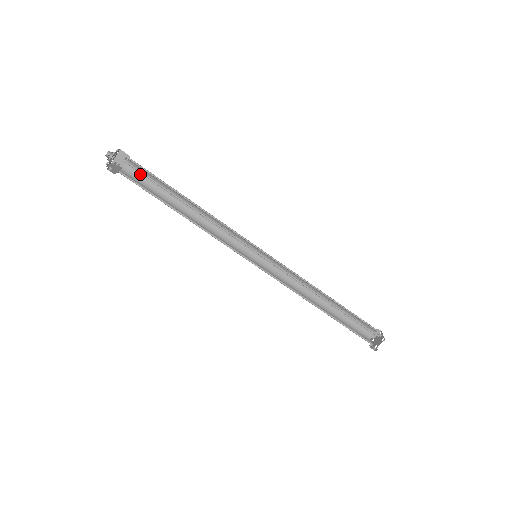
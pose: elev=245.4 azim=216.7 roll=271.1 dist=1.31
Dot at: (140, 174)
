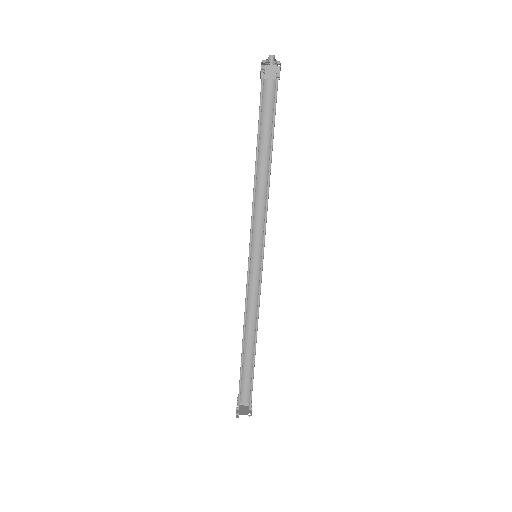
Dot at: (267, 99)
